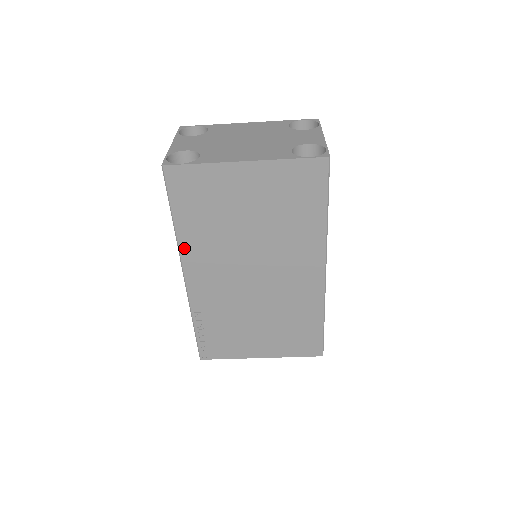
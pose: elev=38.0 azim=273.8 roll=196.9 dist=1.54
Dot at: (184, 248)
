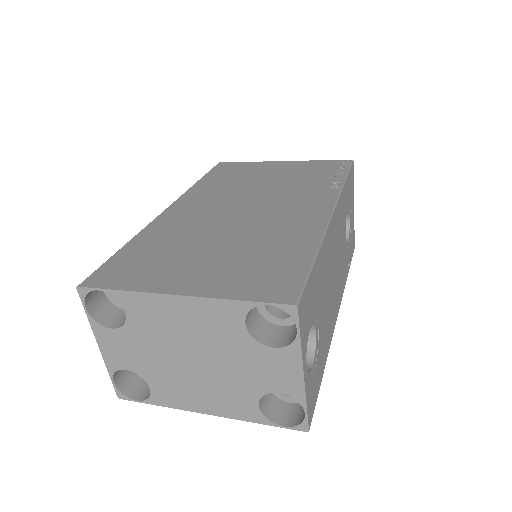
Dot at: occluded
